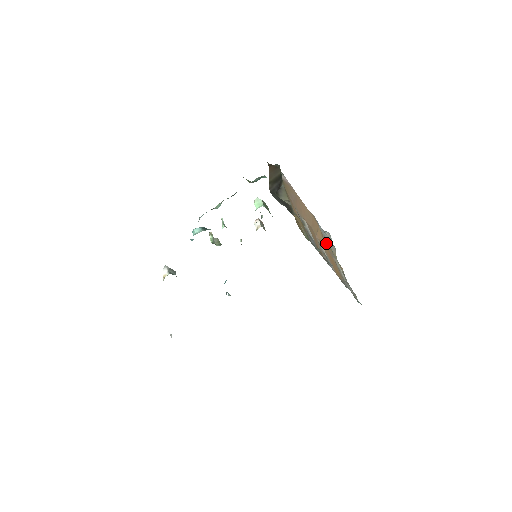
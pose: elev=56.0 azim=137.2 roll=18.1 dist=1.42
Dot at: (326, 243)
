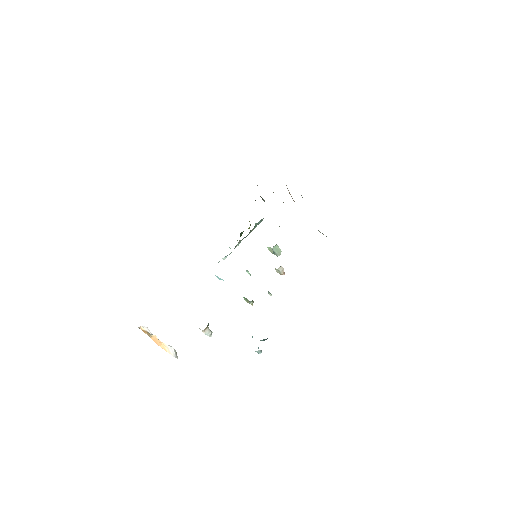
Dot at: occluded
